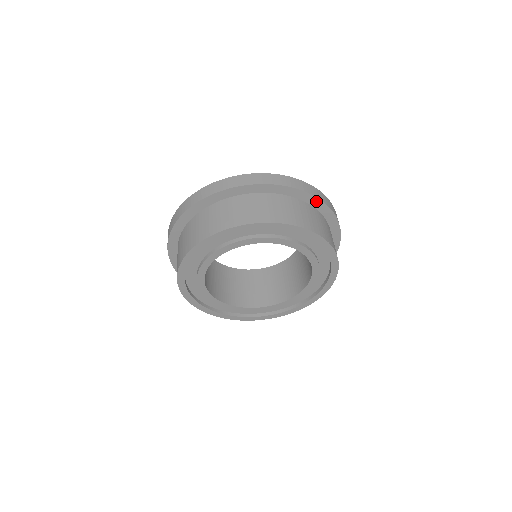
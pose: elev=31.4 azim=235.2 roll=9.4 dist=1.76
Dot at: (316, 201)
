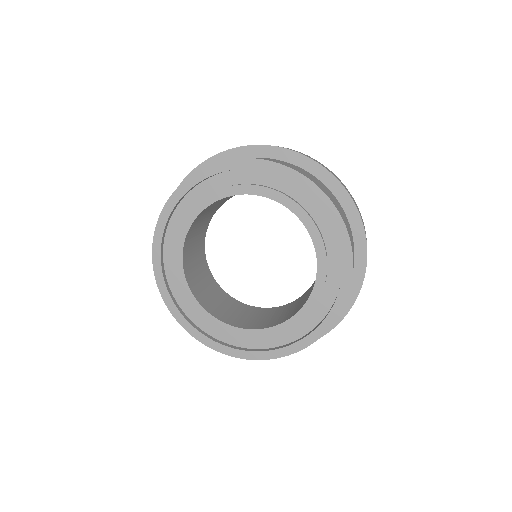
Dot at: (235, 153)
